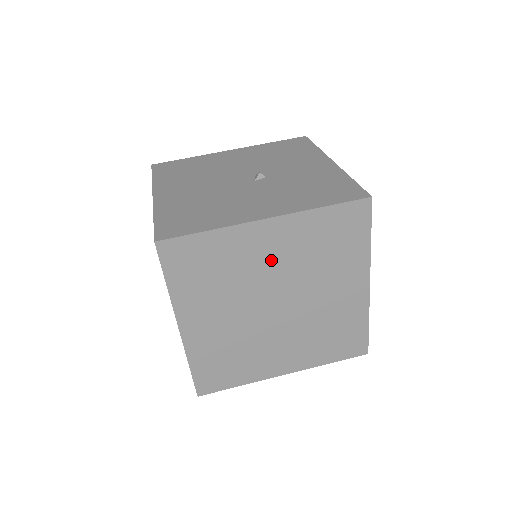
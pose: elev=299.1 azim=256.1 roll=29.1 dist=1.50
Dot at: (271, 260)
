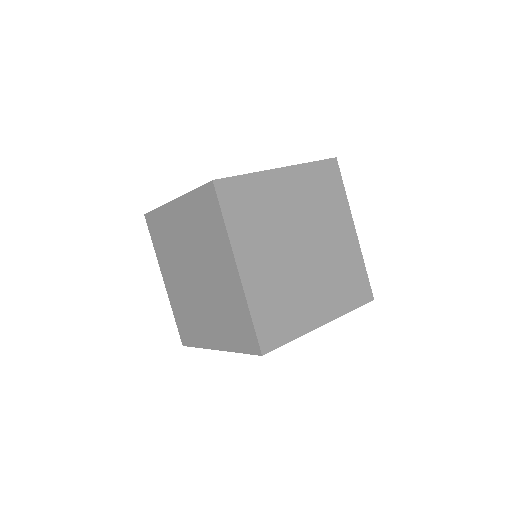
Dot at: (291, 203)
